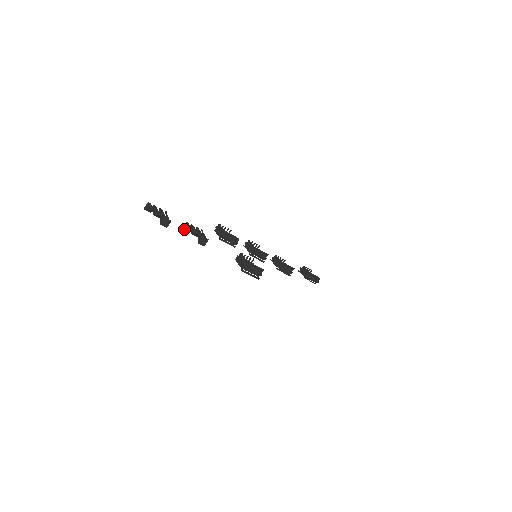
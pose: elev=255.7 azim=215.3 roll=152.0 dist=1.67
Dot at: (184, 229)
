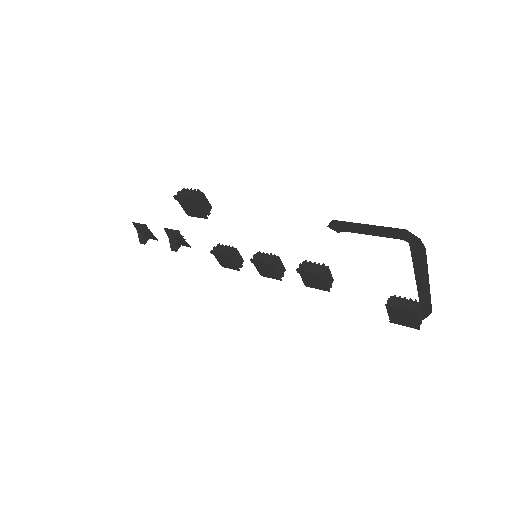
Dot at: (173, 250)
